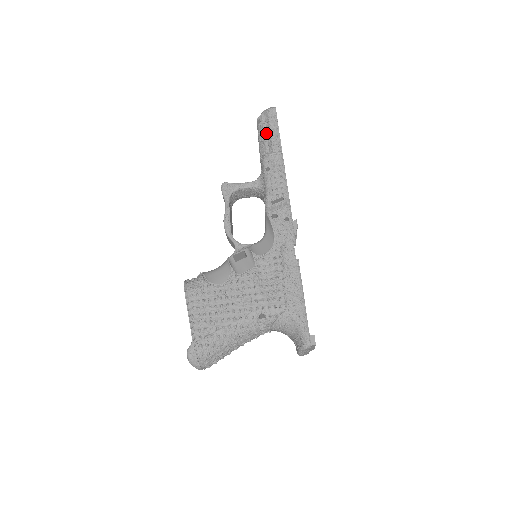
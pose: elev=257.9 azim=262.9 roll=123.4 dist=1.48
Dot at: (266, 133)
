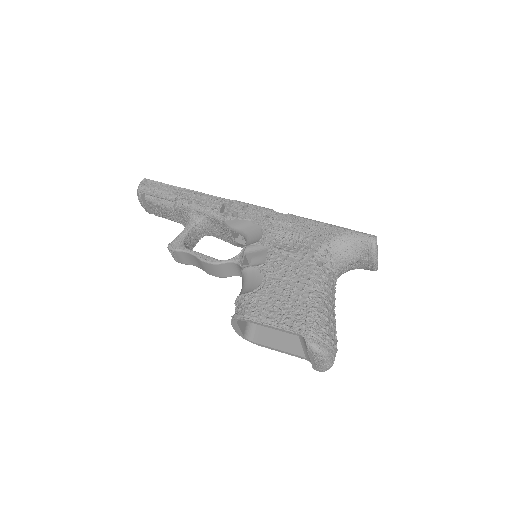
Dot at: (157, 195)
